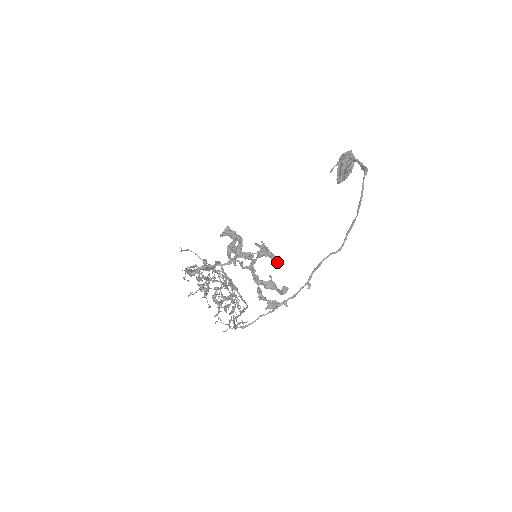
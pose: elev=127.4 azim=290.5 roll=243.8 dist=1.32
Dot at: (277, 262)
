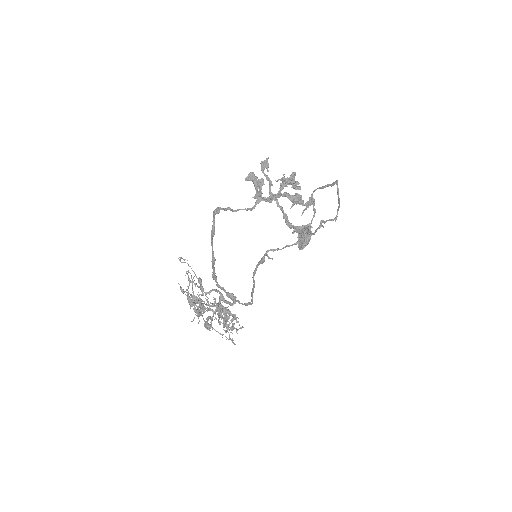
Dot at: (298, 189)
